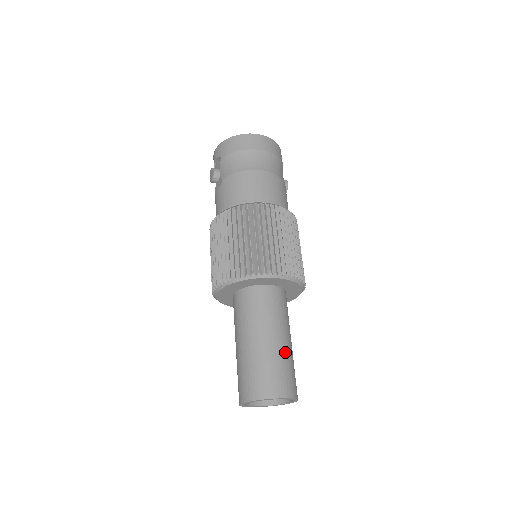
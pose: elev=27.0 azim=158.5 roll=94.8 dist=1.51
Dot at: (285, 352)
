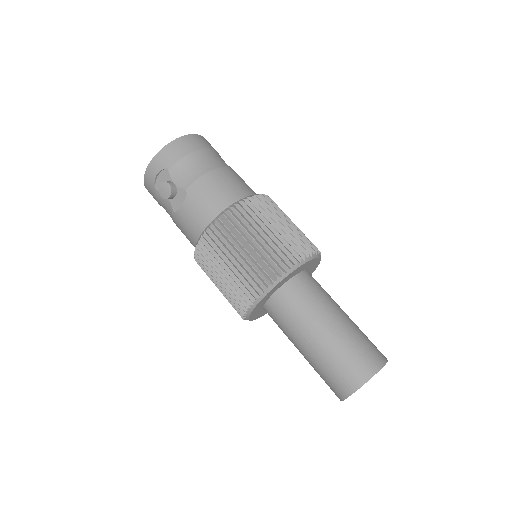
Dot at: (355, 324)
